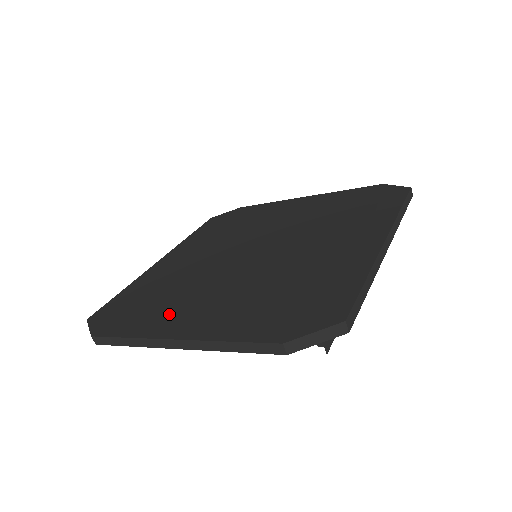
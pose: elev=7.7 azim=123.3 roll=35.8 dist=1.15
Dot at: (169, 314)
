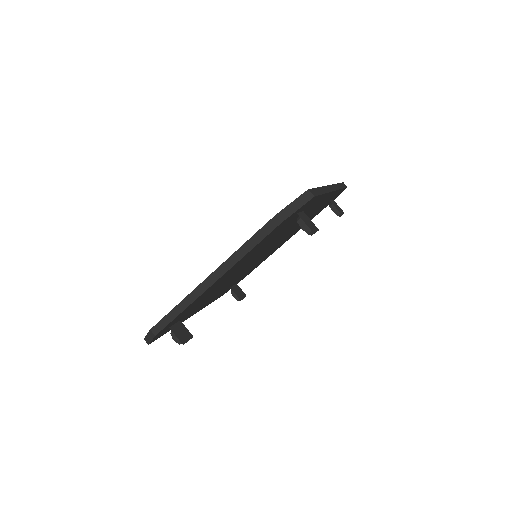
Dot at: occluded
